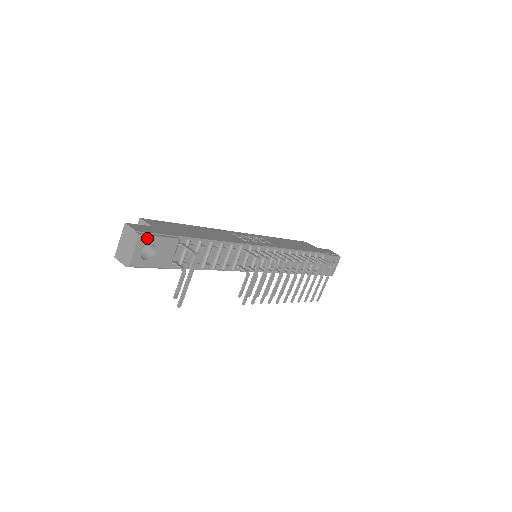
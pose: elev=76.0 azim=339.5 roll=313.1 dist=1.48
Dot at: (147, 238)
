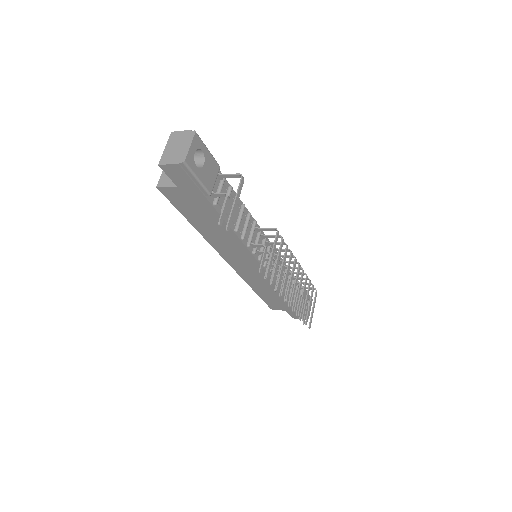
Dot at: (200, 141)
